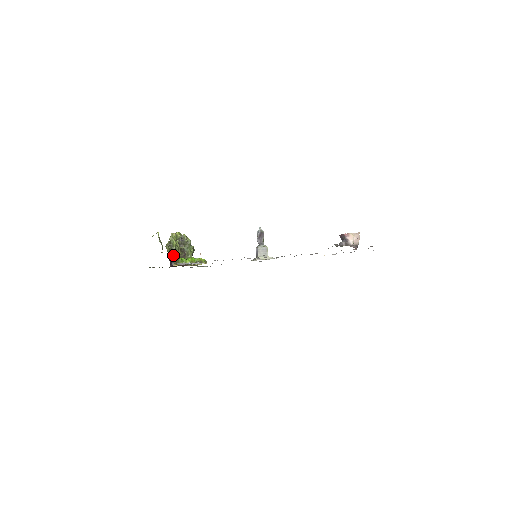
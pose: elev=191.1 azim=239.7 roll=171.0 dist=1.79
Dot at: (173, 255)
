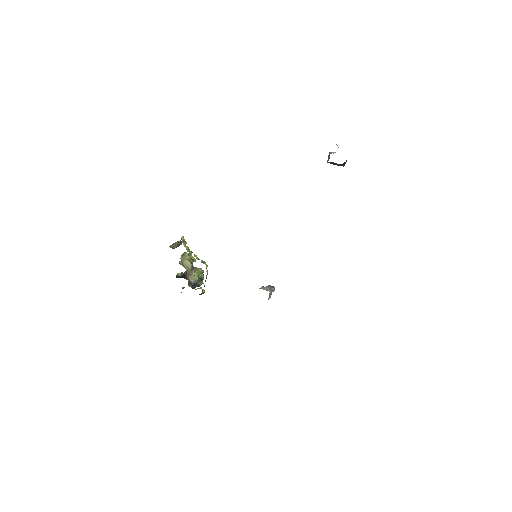
Dot at: (183, 261)
